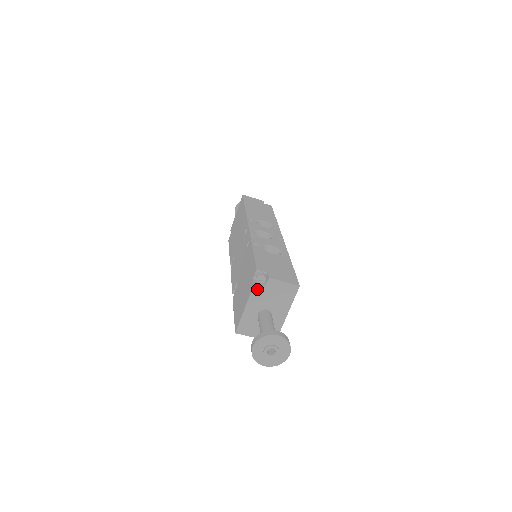
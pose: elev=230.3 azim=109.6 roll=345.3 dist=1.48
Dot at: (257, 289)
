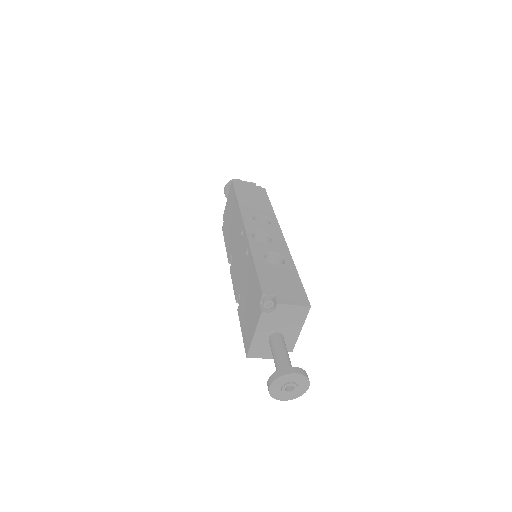
Dot at: (265, 315)
